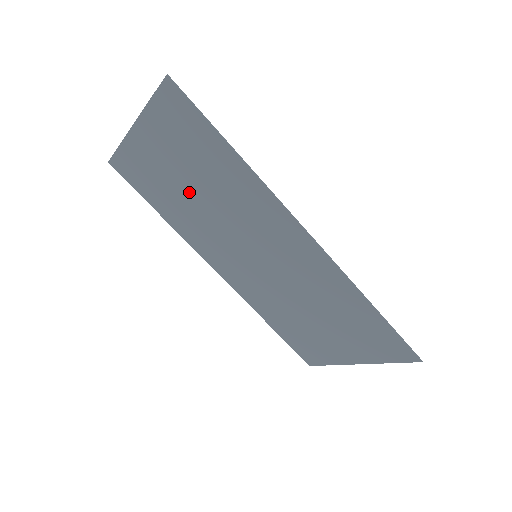
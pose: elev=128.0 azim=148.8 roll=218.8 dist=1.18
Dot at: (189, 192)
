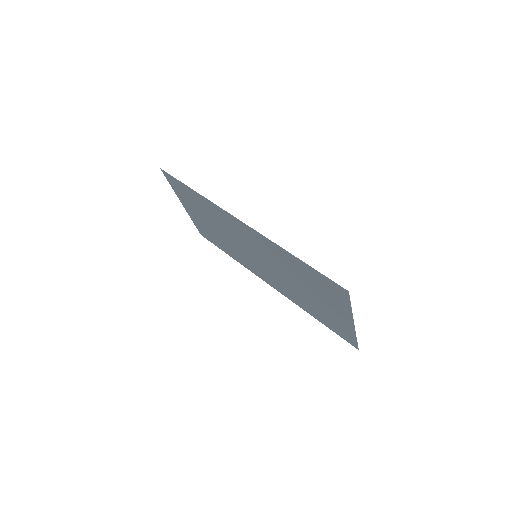
Dot at: (216, 230)
